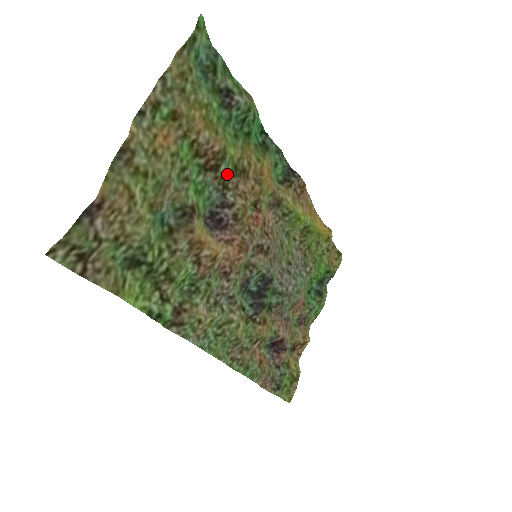
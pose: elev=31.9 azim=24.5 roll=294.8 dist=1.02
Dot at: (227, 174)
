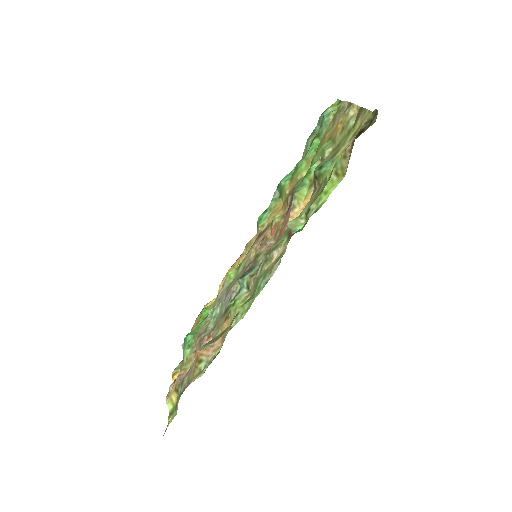
Dot at: (299, 183)
